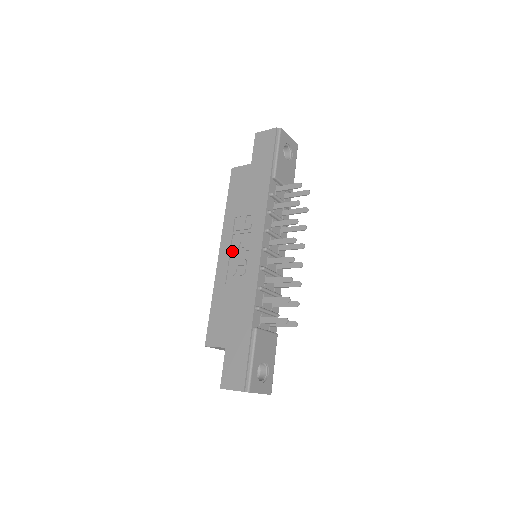
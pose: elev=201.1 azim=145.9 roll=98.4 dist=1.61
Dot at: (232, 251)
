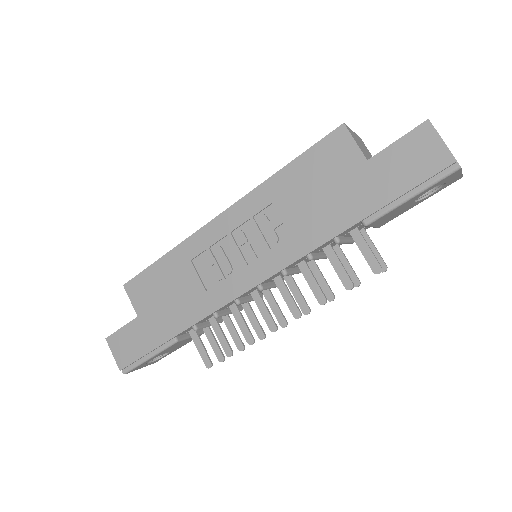
Dot at: (230, 238)
